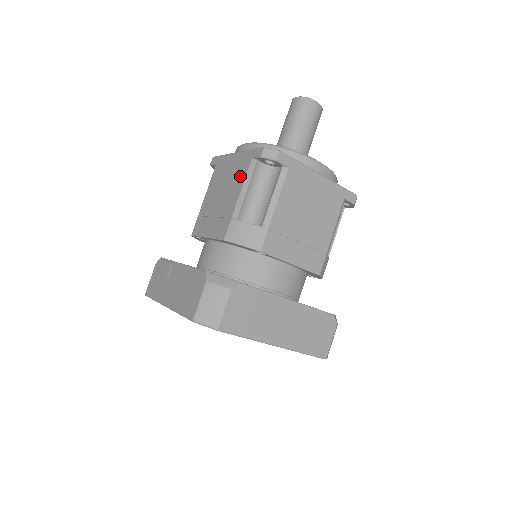
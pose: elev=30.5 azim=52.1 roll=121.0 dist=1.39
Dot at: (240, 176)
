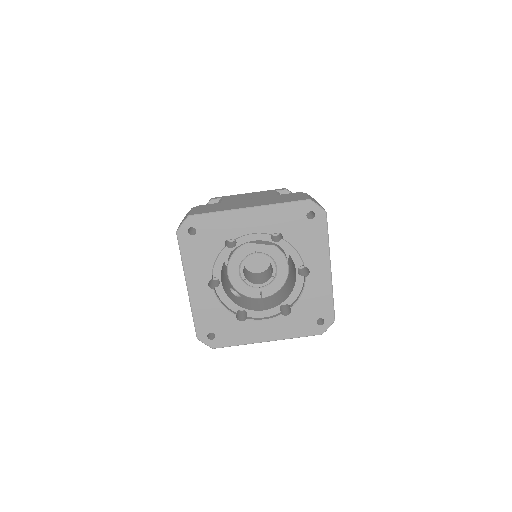
Dot at: occluded
